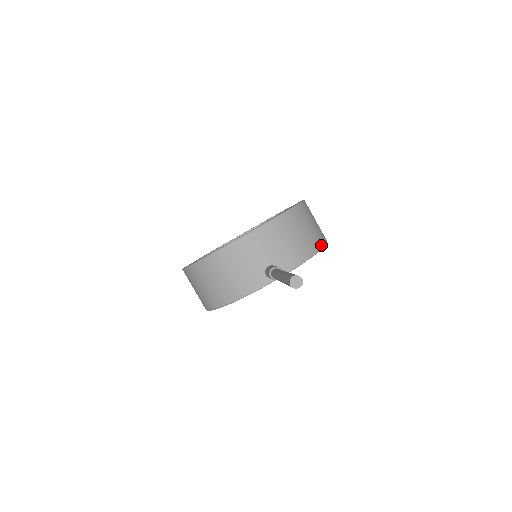
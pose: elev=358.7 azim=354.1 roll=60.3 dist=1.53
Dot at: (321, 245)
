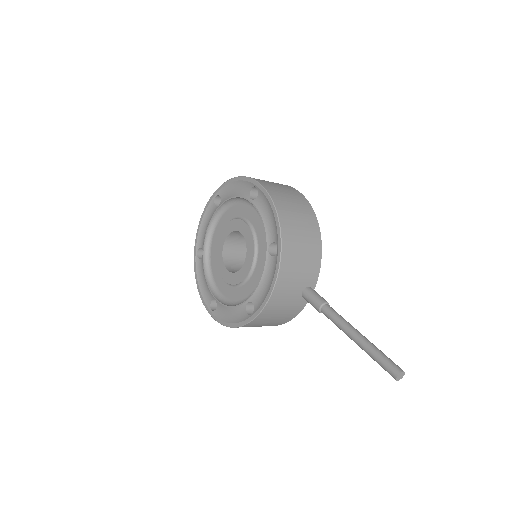
Dot at: (316, 223)
